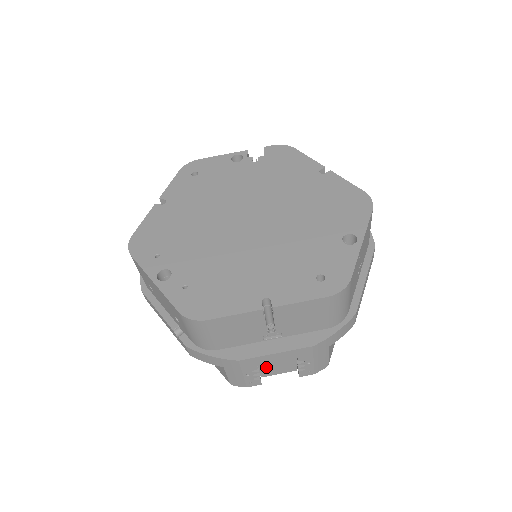
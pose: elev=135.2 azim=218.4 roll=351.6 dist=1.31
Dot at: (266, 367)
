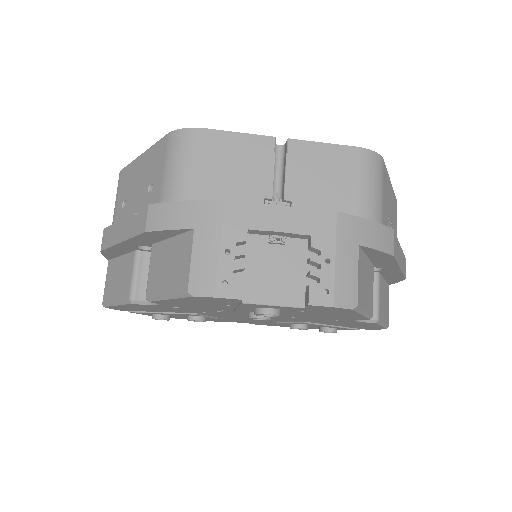
Dot at: (256, 270)
